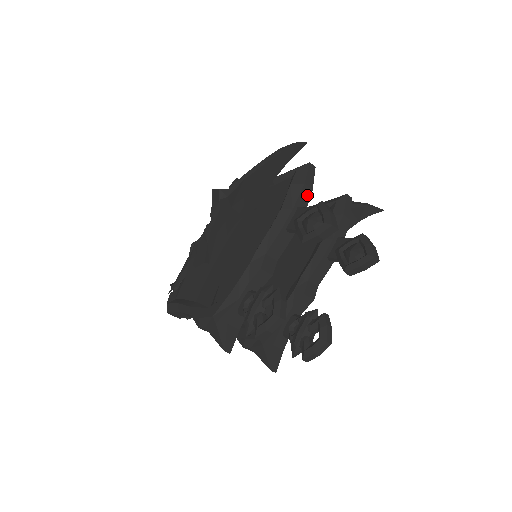
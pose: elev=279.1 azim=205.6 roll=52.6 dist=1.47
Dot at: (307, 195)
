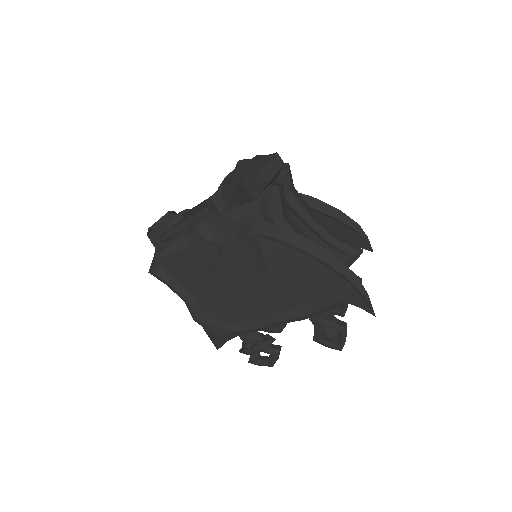
Dot at: occluded
